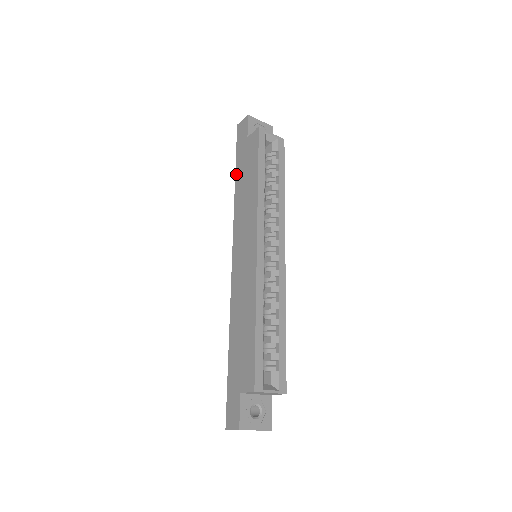
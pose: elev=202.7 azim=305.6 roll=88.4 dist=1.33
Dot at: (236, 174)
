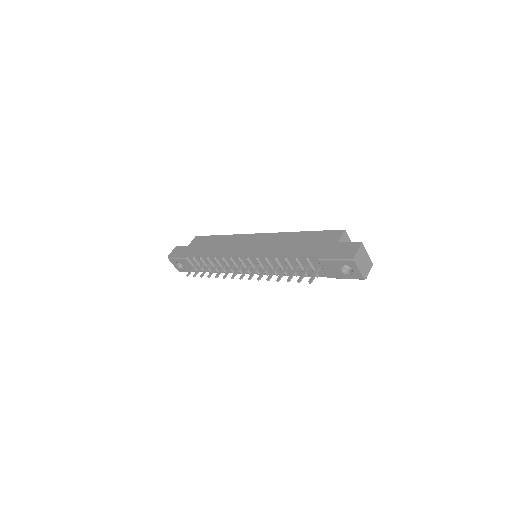
Dot at: (196, 255)
